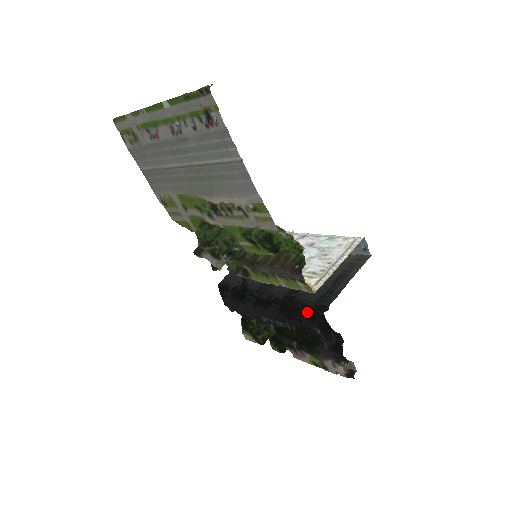
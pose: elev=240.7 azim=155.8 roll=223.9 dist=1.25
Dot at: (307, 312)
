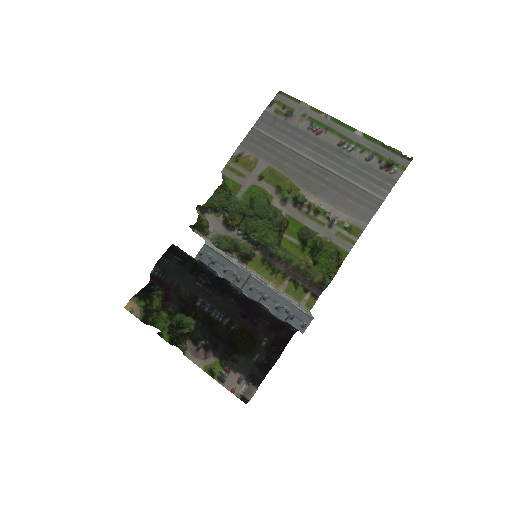
Dot at: (269, 322)
